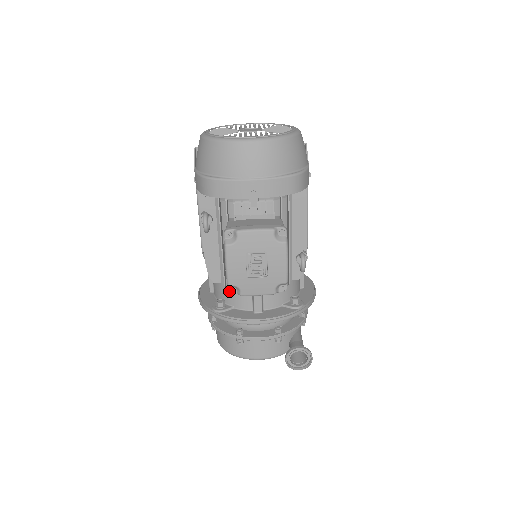
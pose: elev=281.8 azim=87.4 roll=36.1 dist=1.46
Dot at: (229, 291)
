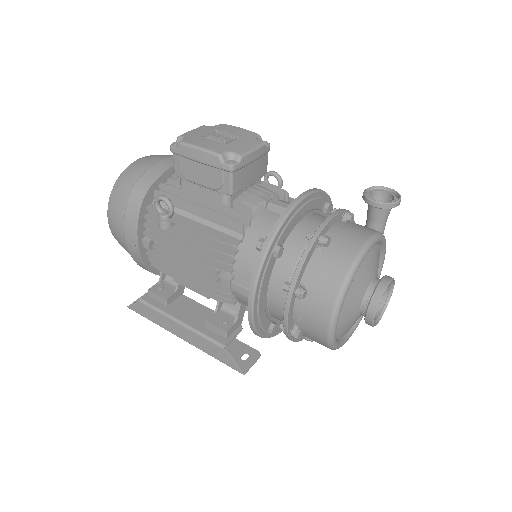
Dot at: (229, 164)
